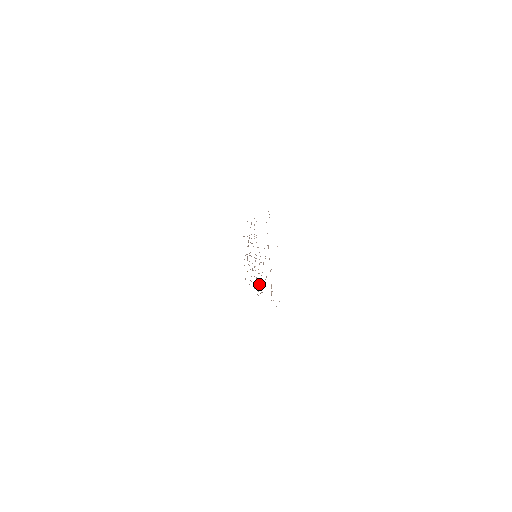
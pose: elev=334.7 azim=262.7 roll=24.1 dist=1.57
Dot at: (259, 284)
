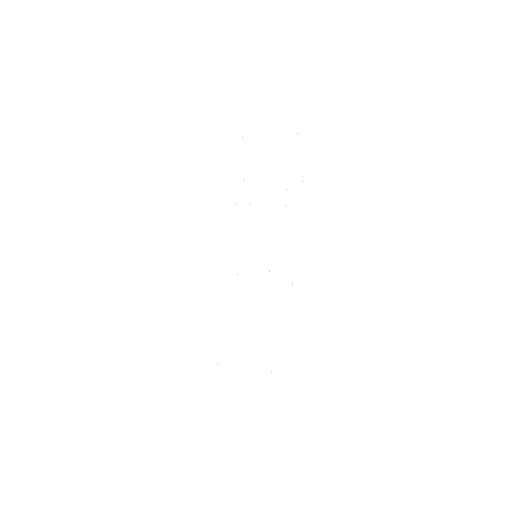
Dot at: occluded
